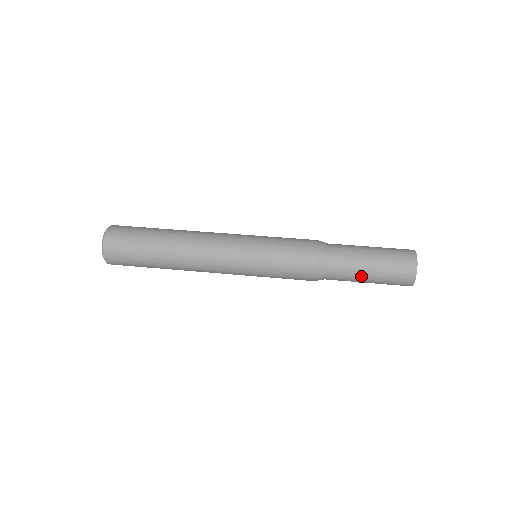
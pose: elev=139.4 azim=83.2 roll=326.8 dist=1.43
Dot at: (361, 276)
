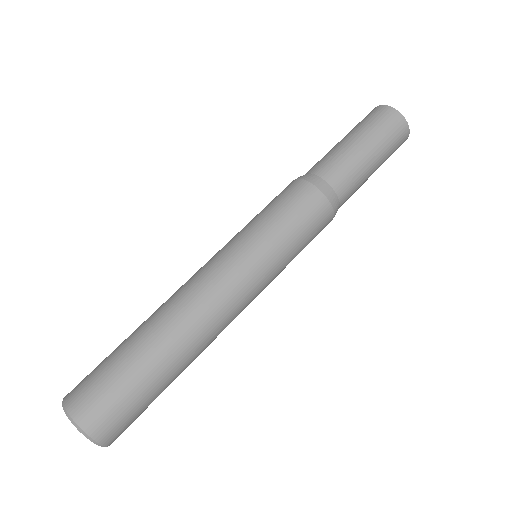
Dot at: occluded
